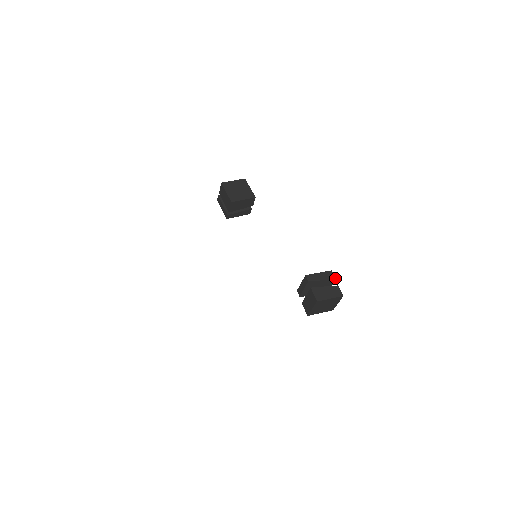
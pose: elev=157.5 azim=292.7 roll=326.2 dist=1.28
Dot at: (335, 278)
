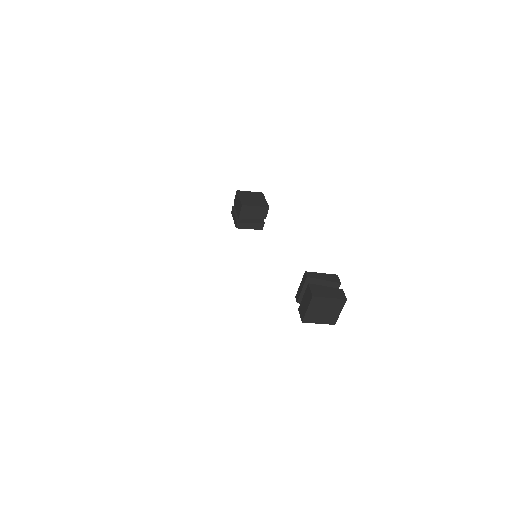
Dot at: (340, 282)
